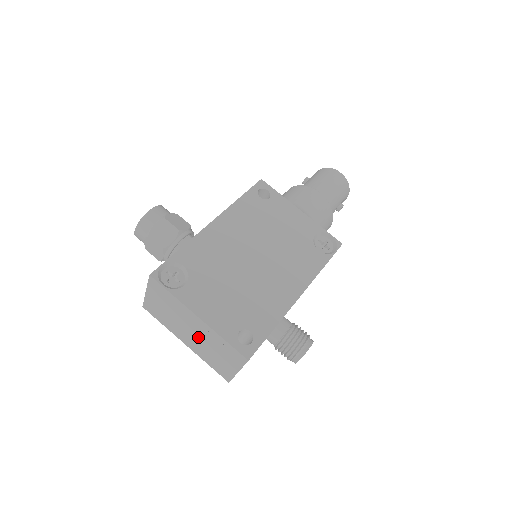
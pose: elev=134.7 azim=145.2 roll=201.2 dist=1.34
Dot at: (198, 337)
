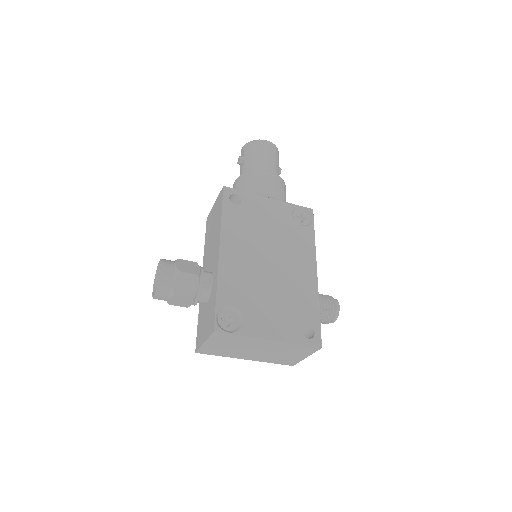
Dot at: (265, 351)
